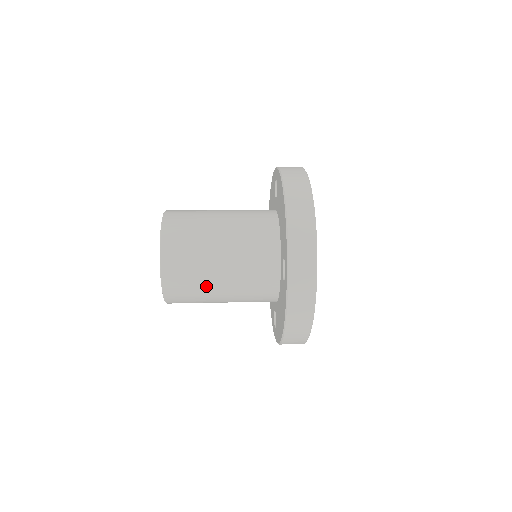
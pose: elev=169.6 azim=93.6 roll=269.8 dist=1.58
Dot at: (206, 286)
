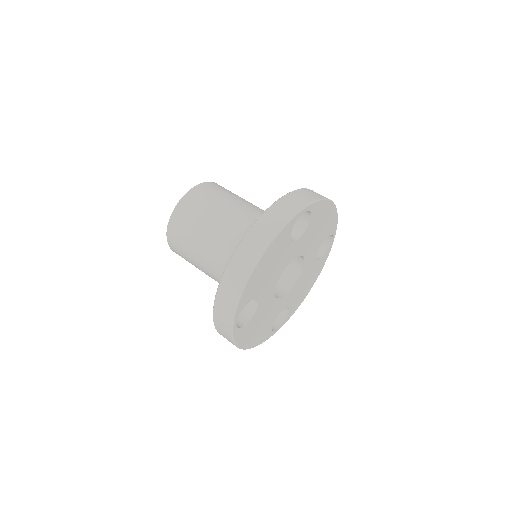
Dot at: (196, 266)
